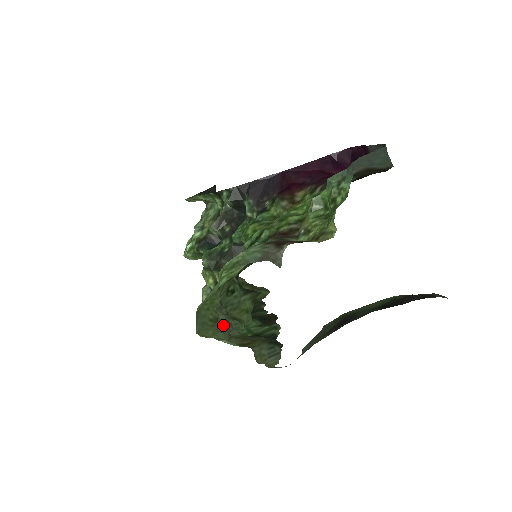
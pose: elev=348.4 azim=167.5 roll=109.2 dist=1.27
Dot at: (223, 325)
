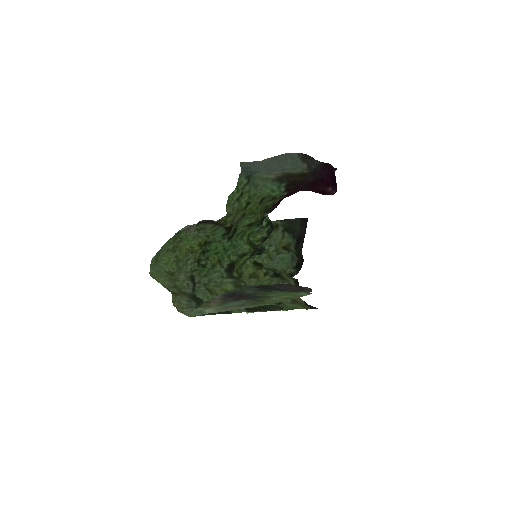
Dot at: (180, 282)
